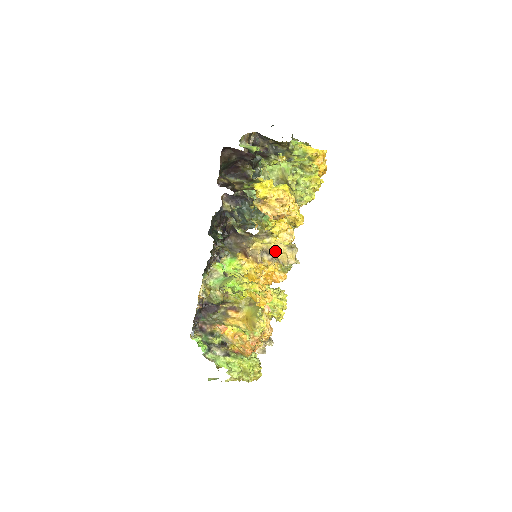
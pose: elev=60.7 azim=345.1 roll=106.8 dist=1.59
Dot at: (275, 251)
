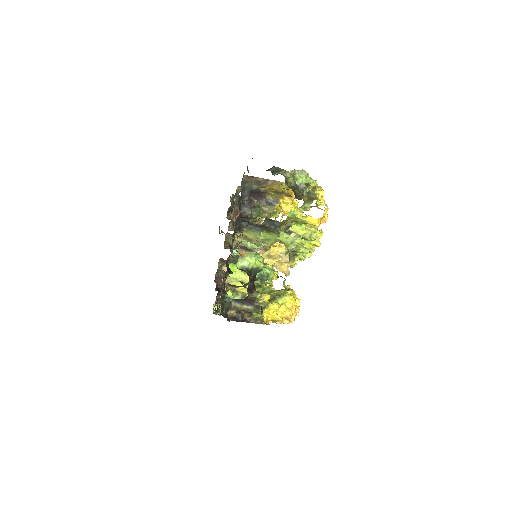
Dot at: (276, 267)
